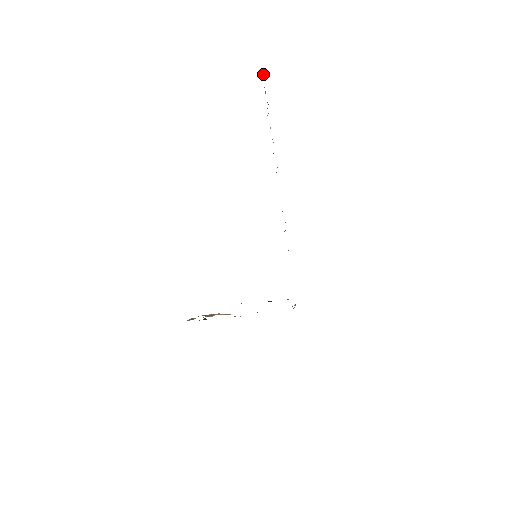
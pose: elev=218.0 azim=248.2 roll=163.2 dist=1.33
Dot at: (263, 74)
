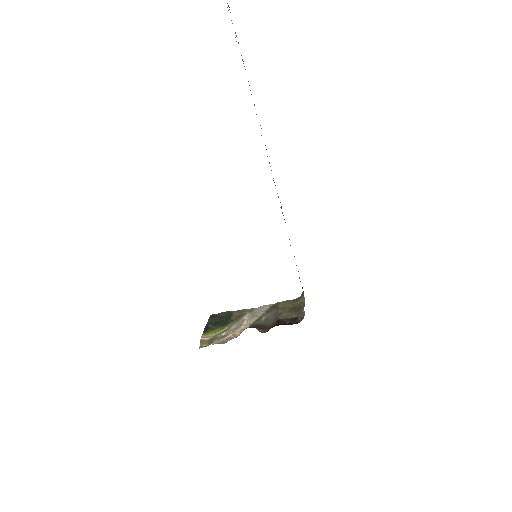
Dot at: out of frame
